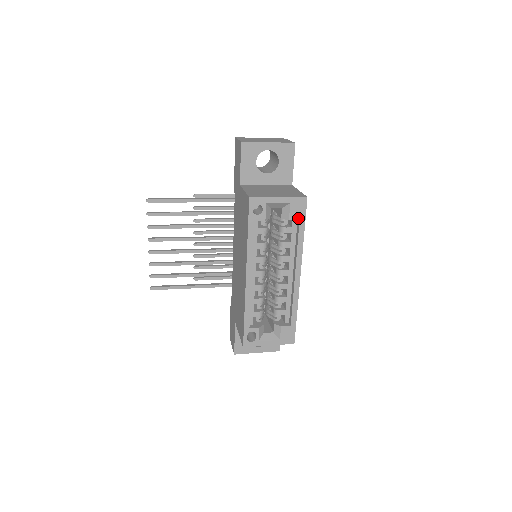
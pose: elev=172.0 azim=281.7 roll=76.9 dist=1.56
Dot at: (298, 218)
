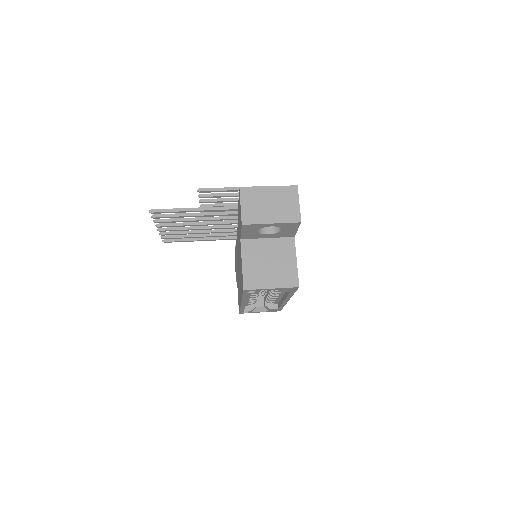
Dot at: (289, 291)
